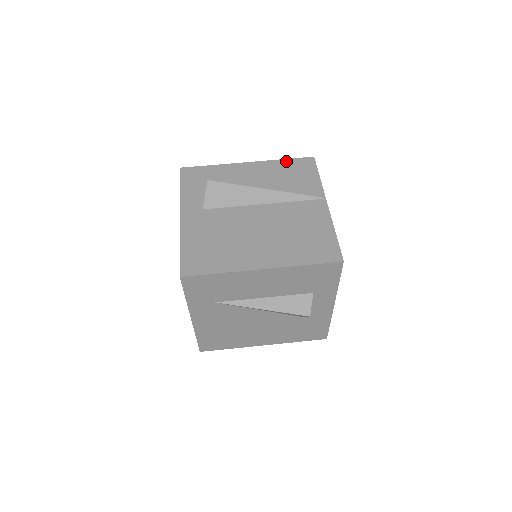
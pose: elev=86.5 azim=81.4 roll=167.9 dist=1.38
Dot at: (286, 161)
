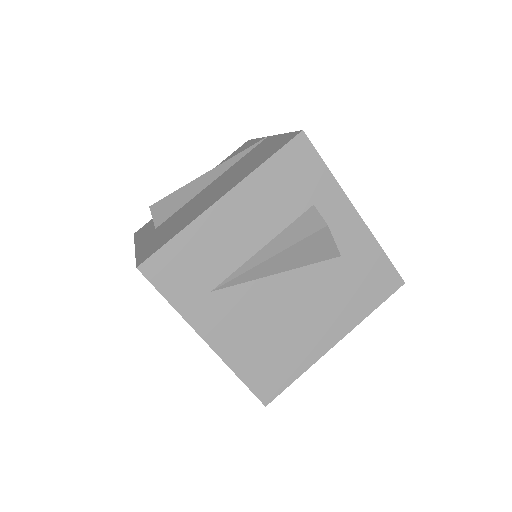
Dot at: (225, 160)
